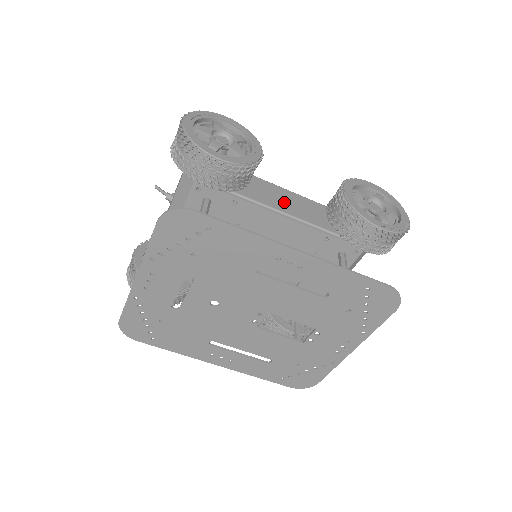
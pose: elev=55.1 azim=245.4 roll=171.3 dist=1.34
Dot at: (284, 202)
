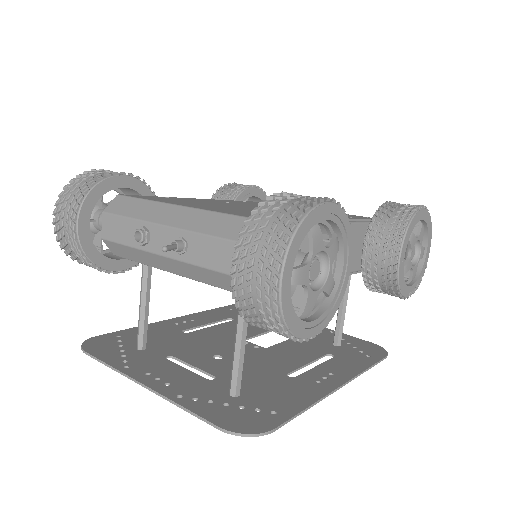
Dot at: occluded
